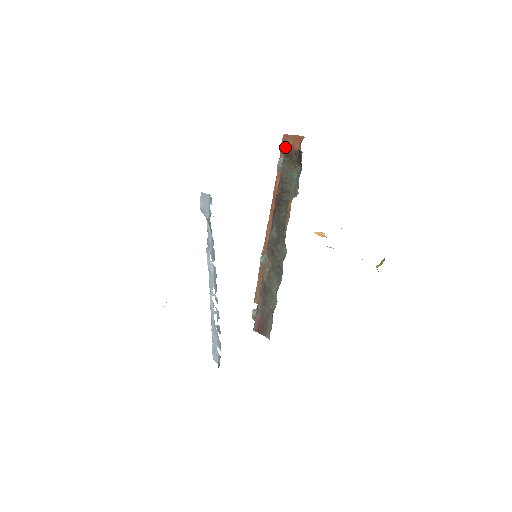
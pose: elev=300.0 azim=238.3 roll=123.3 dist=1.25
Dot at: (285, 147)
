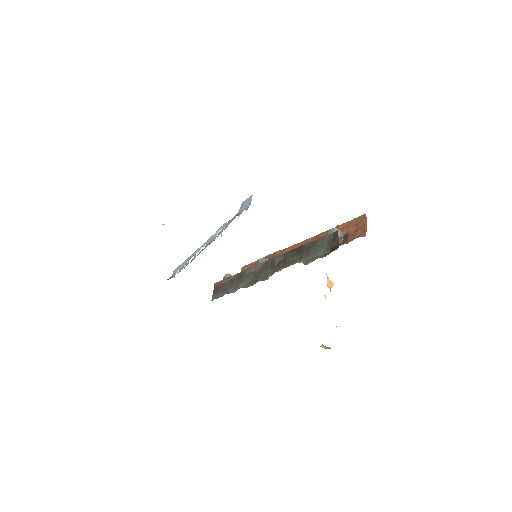
Dot at: (356, 222)
